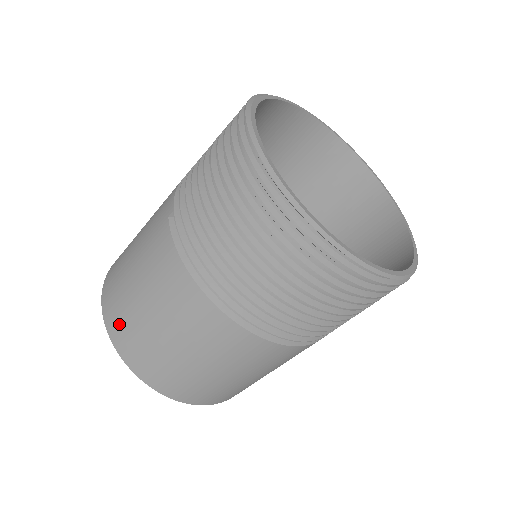
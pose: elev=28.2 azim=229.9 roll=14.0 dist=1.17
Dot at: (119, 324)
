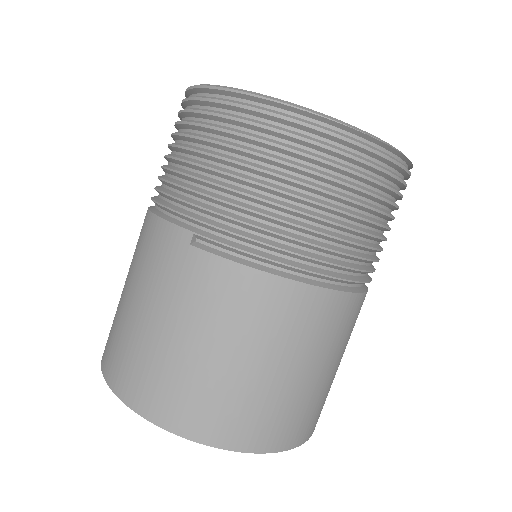
Dot at: (198, 412)
